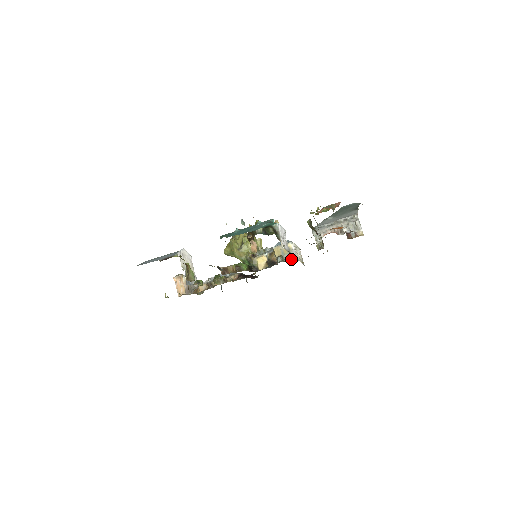
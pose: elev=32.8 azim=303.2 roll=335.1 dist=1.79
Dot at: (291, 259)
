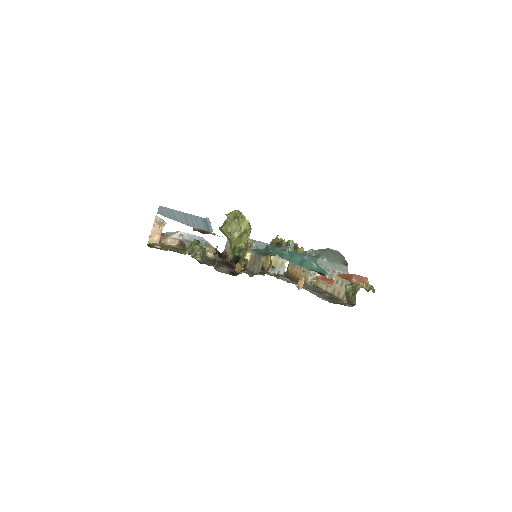
Dot at: (279, 274)
